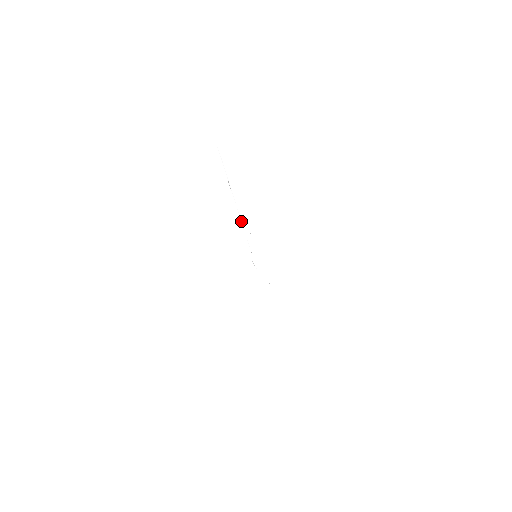
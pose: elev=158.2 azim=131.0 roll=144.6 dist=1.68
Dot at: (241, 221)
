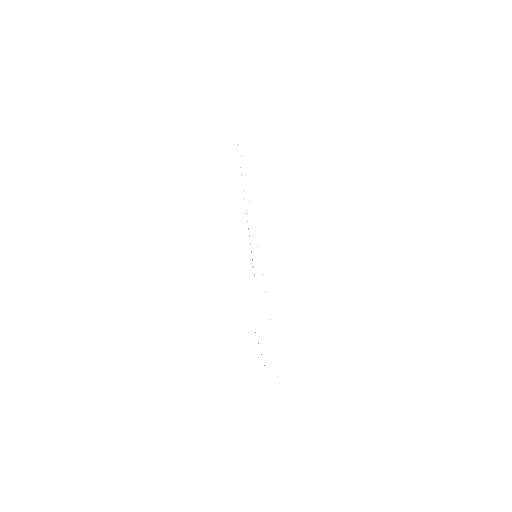
Dot at: occluded
